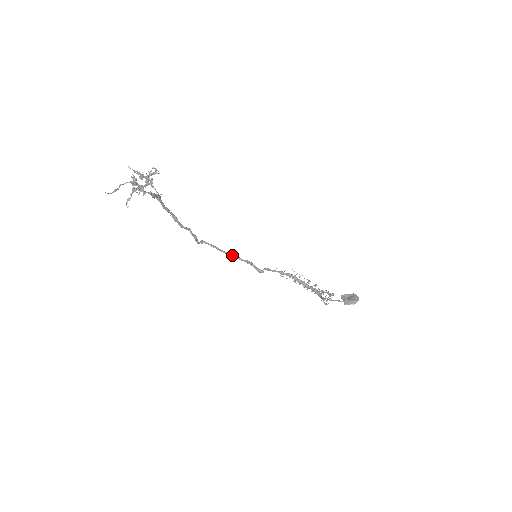
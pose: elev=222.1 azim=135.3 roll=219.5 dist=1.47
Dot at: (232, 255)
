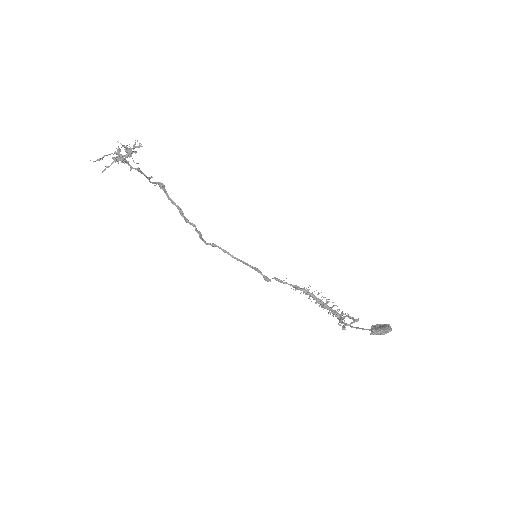
Dot at: (242, 261)
